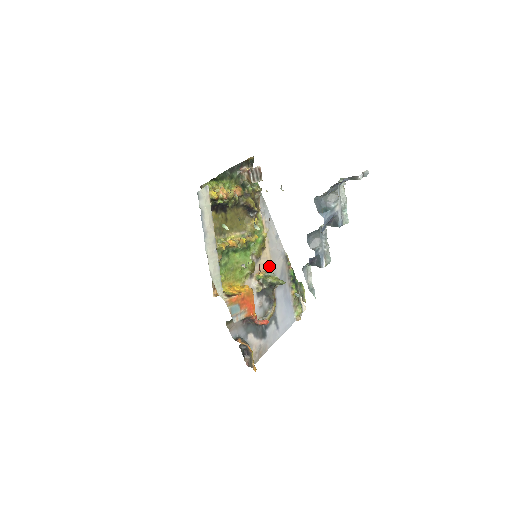
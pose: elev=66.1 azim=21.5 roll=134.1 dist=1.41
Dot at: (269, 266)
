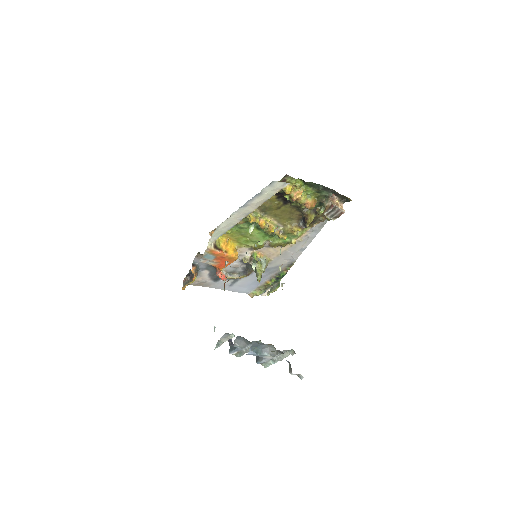
Dot at: (272, 256)
